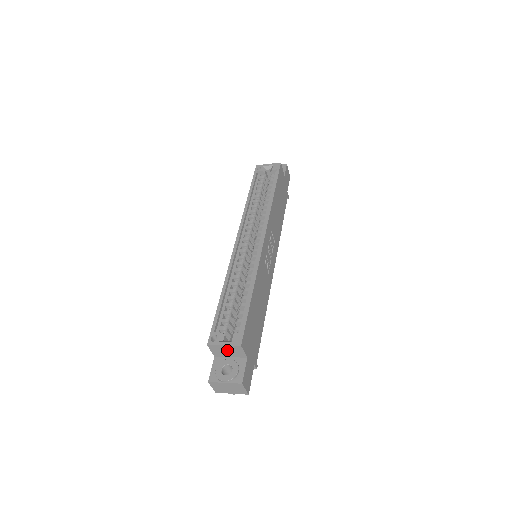
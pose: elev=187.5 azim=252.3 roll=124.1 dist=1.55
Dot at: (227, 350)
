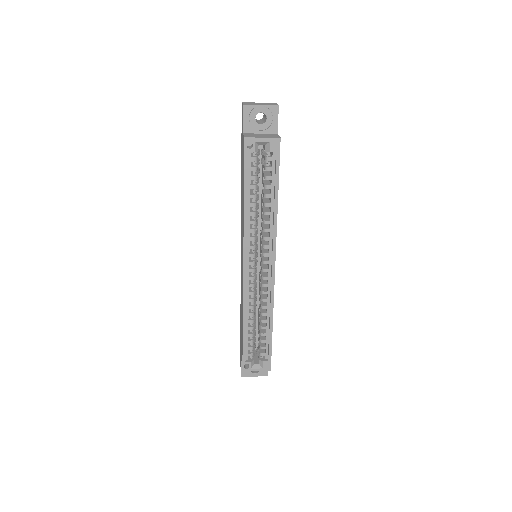
Dot at: occluded
